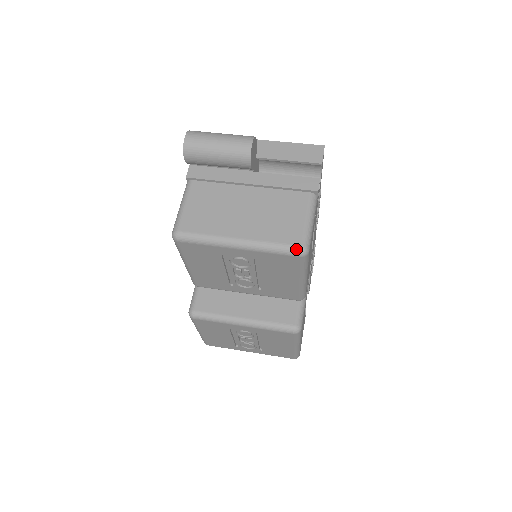
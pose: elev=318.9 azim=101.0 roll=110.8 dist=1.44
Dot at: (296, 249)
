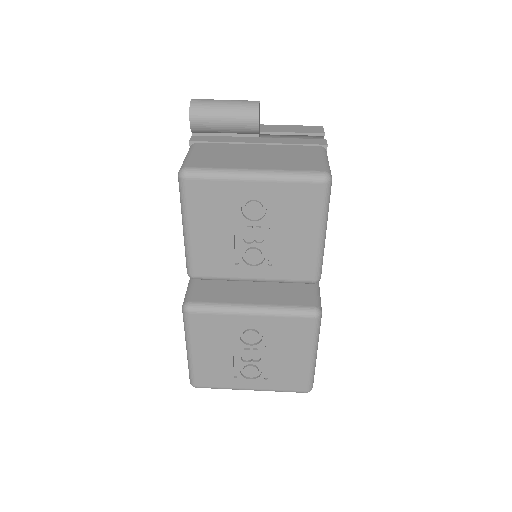
Dot at: (319, 174)
